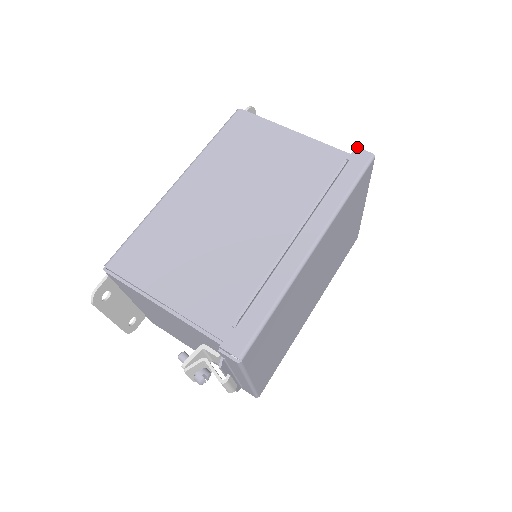
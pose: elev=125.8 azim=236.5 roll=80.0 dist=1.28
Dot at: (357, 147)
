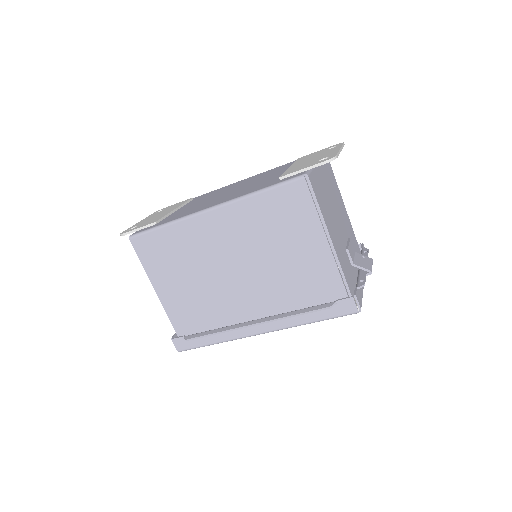
Dot at: (356, 295)
